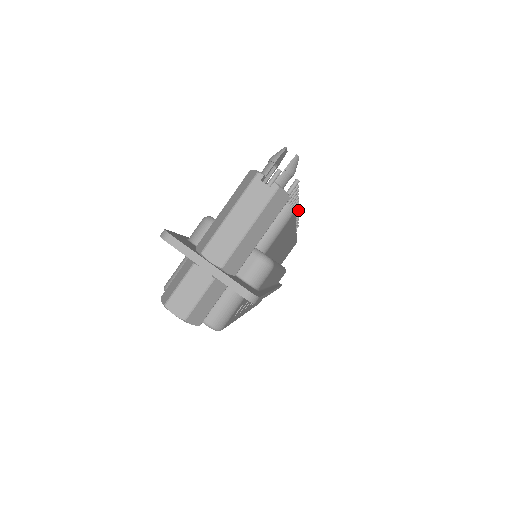
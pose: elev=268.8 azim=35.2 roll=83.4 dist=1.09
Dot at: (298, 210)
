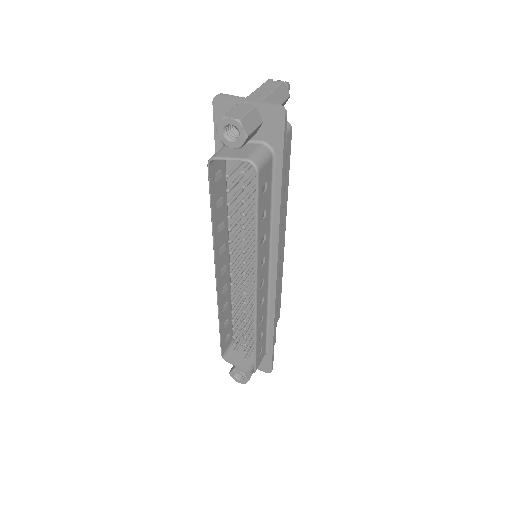
Dot at: occluded
